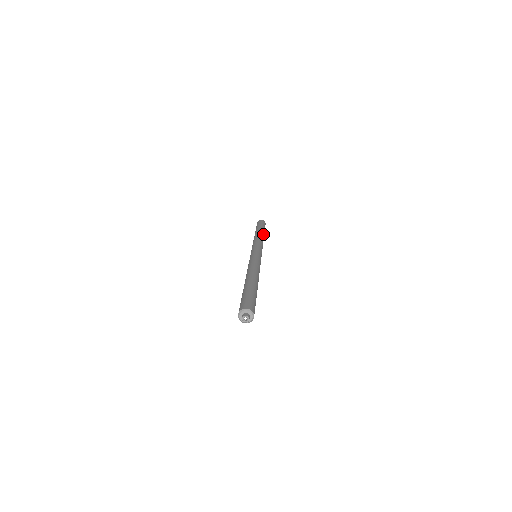
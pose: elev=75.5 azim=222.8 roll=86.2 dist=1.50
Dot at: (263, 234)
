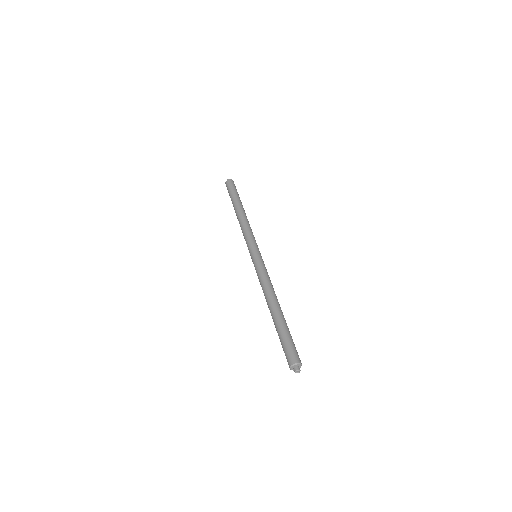
Dot at: occluded
